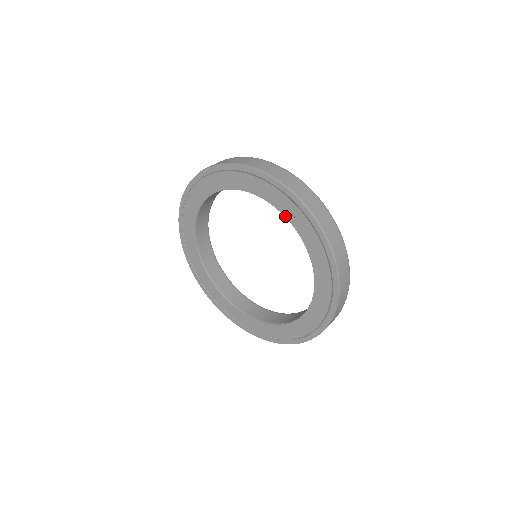
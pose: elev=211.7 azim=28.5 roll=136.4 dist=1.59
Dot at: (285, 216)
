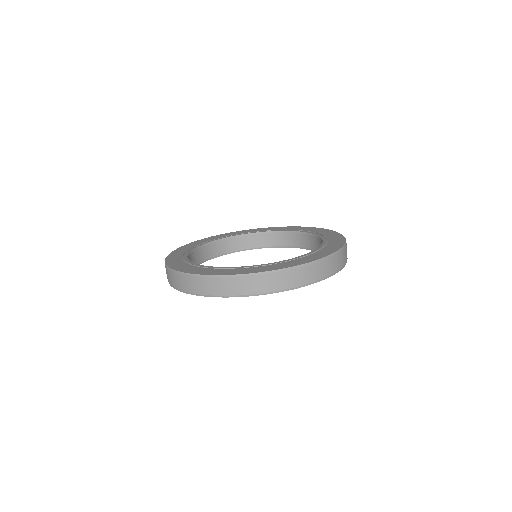
Dot at: occluded
